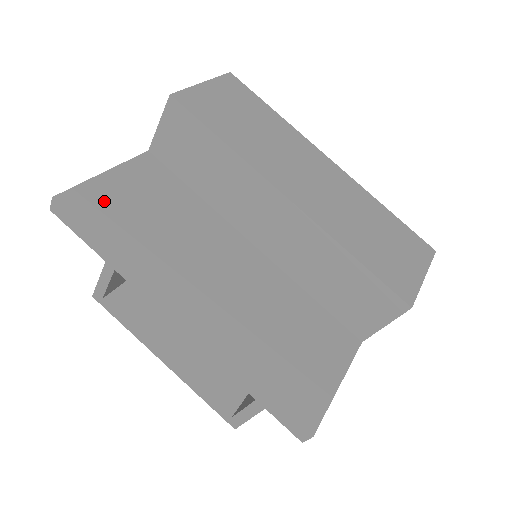
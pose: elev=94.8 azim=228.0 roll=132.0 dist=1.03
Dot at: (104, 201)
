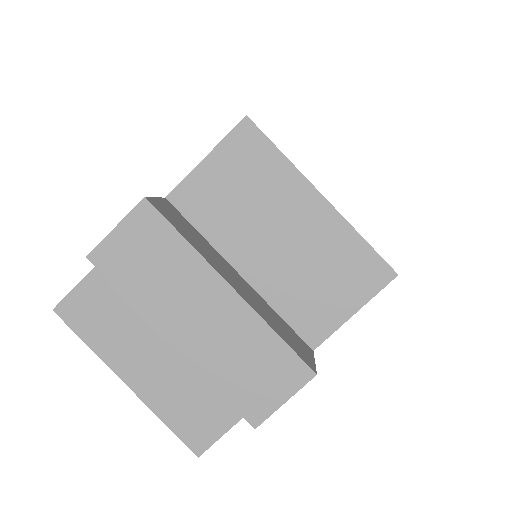
Dot at: (81, 307)
